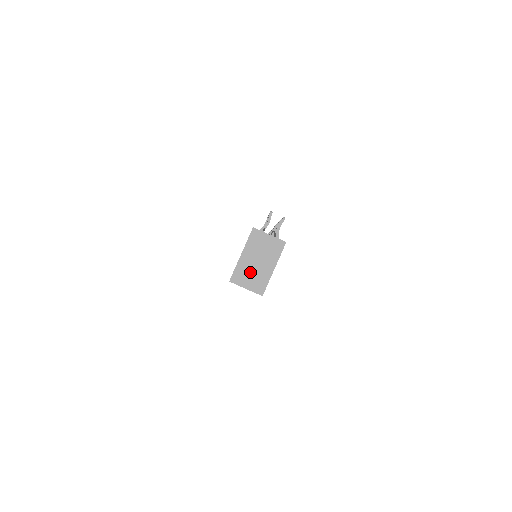
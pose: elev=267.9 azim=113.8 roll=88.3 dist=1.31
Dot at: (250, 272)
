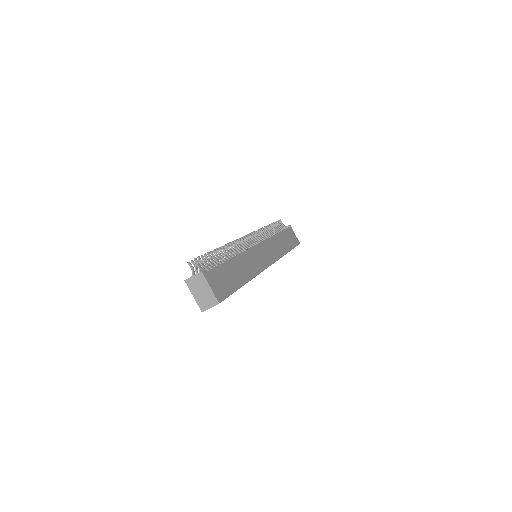
Dot at: (204, 299)
